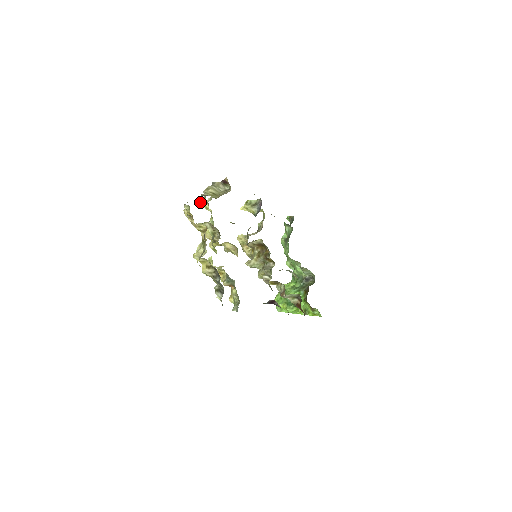
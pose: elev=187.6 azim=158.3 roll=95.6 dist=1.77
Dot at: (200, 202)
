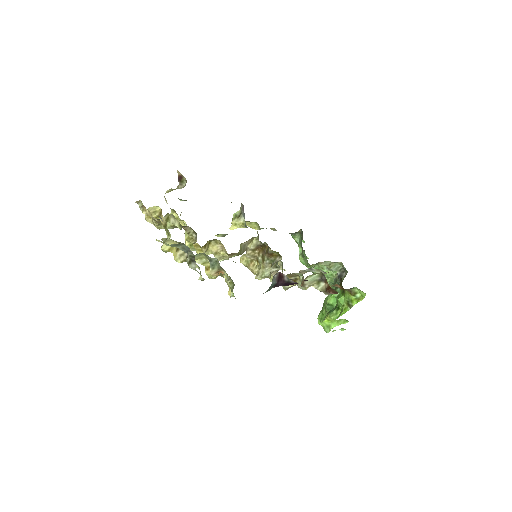
Dot at: occluded
